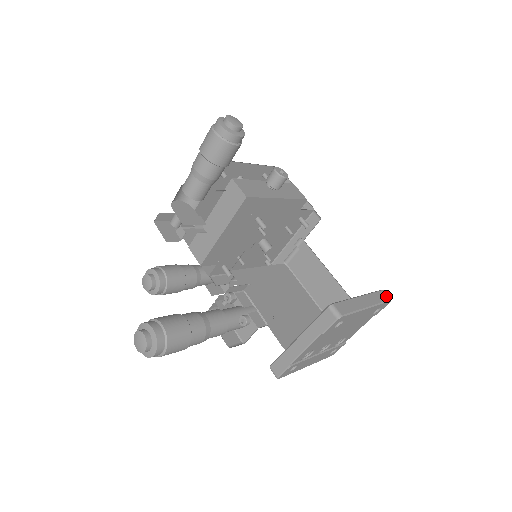
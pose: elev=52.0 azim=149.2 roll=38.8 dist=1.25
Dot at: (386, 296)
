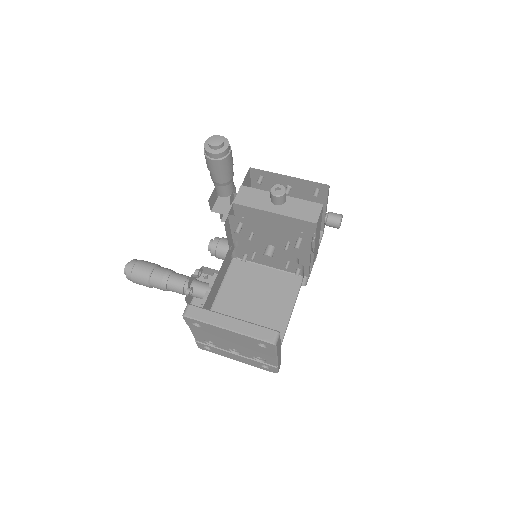
Dot at: (270, 337)
